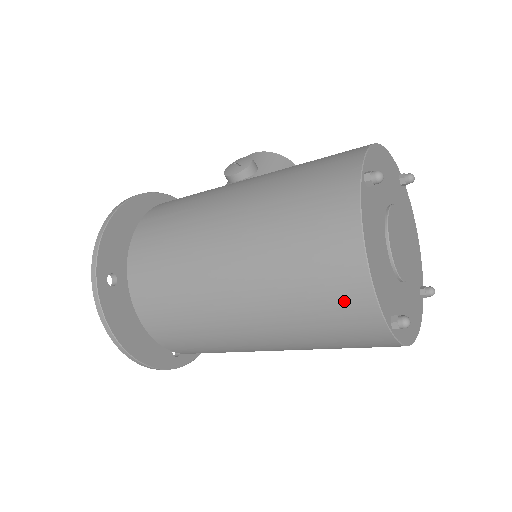
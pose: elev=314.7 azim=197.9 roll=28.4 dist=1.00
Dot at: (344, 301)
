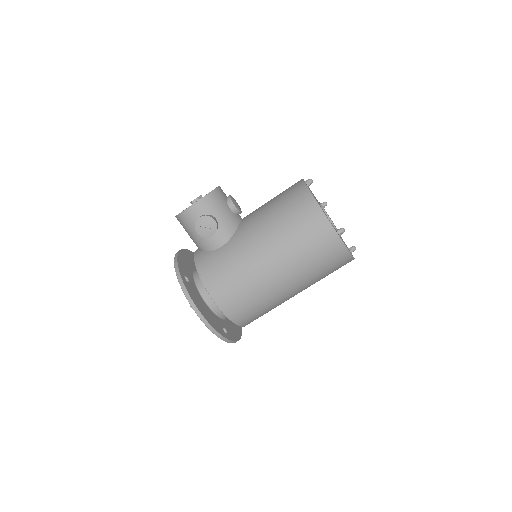
Dot at: occluded
